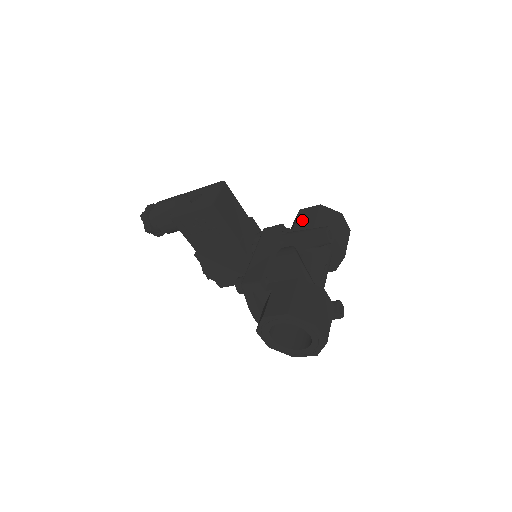
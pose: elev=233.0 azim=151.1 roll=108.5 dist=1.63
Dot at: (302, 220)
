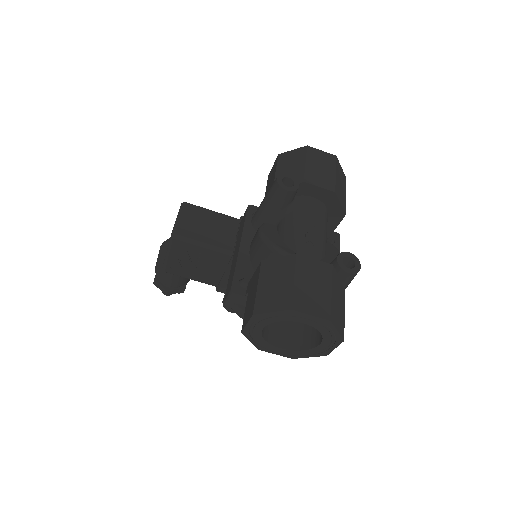
Dot at: (268, 186)
